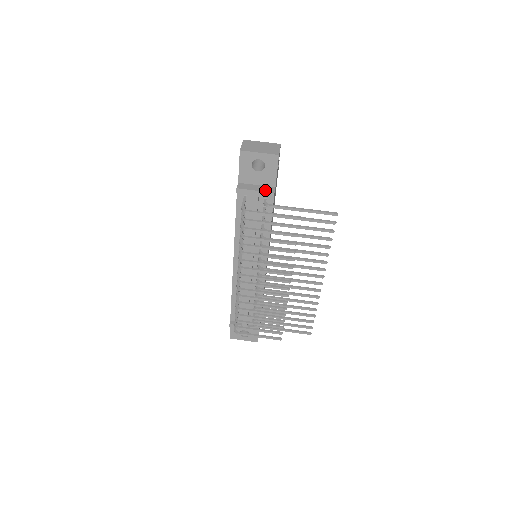
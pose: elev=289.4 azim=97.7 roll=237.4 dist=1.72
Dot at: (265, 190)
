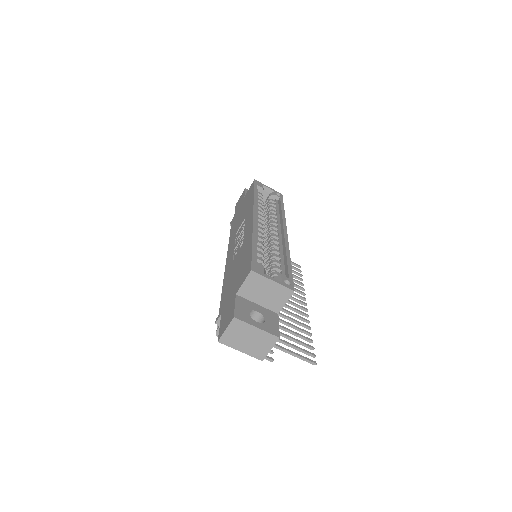
Dot at: occluded
